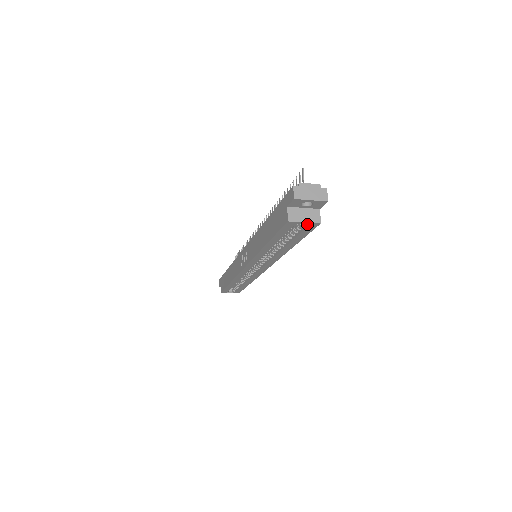
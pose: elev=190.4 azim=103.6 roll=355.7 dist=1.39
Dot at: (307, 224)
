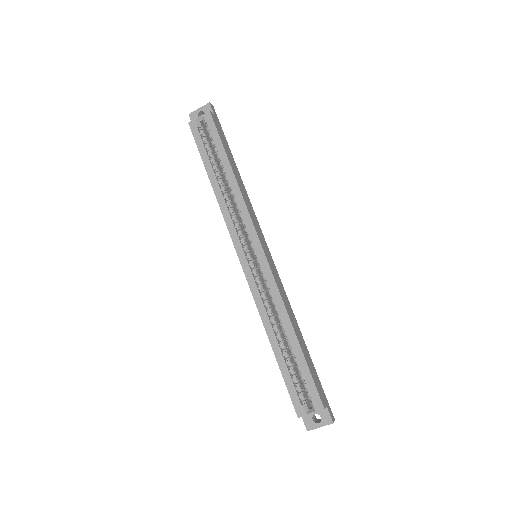
Dot at: (204, 119)
